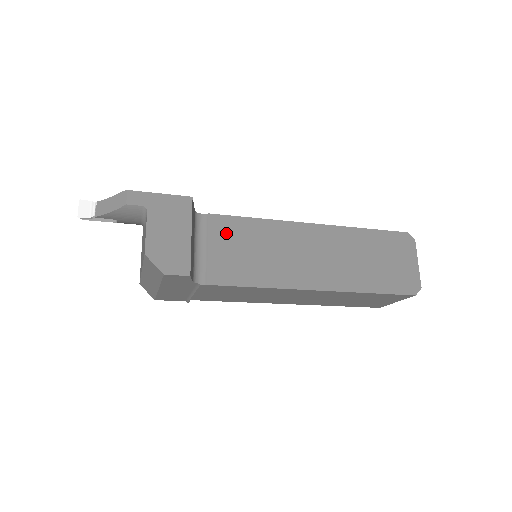
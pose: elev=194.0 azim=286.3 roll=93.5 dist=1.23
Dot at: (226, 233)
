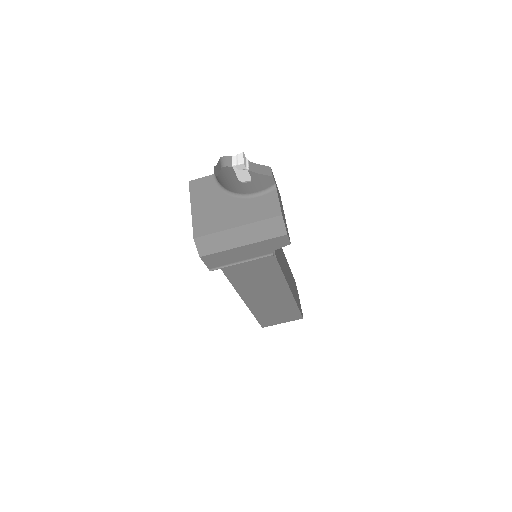
Dot at: occluded
